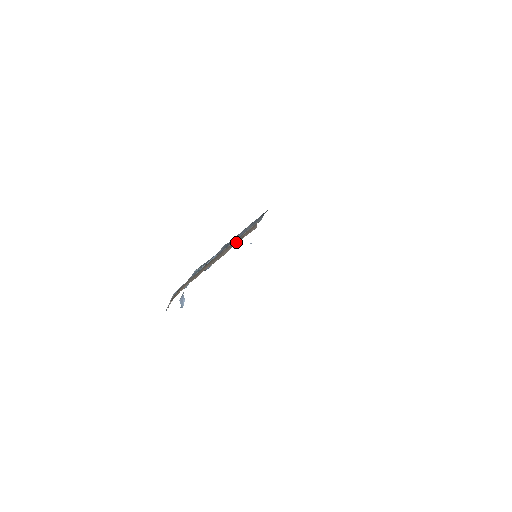
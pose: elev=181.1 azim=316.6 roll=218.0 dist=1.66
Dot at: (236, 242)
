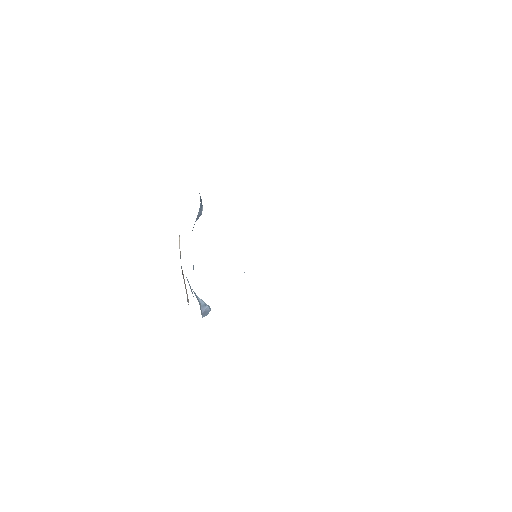
Dot at: occluded
